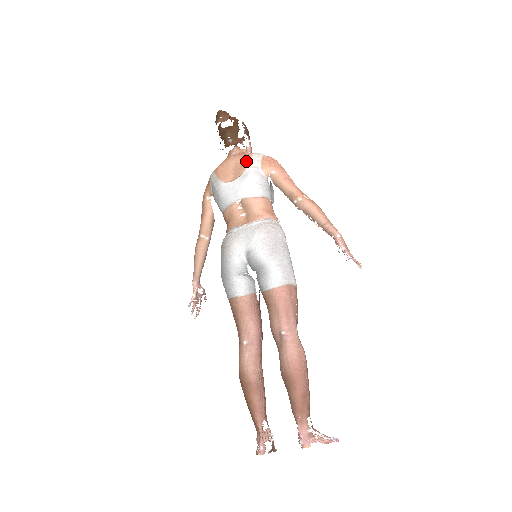
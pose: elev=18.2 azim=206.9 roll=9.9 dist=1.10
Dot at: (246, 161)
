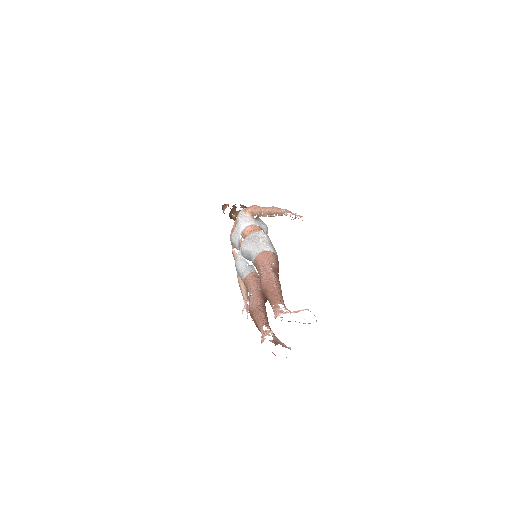
Dot at: (237, 216)
